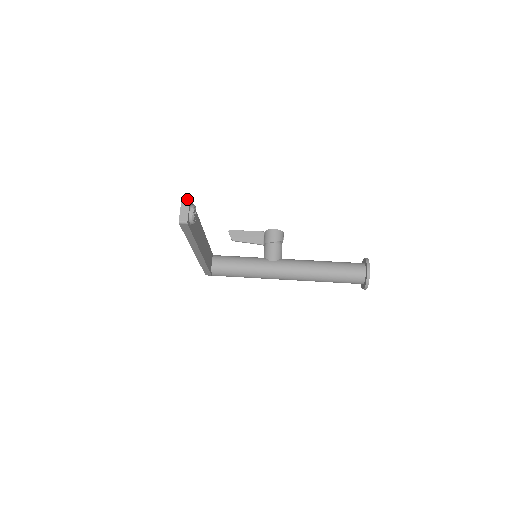
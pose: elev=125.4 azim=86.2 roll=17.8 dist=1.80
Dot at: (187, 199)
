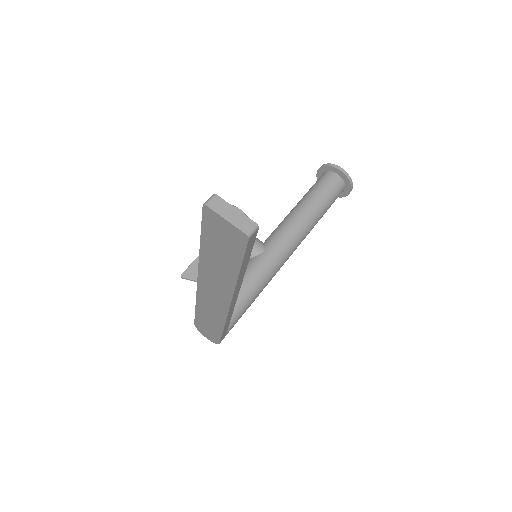
Dot at: (216, 200)
